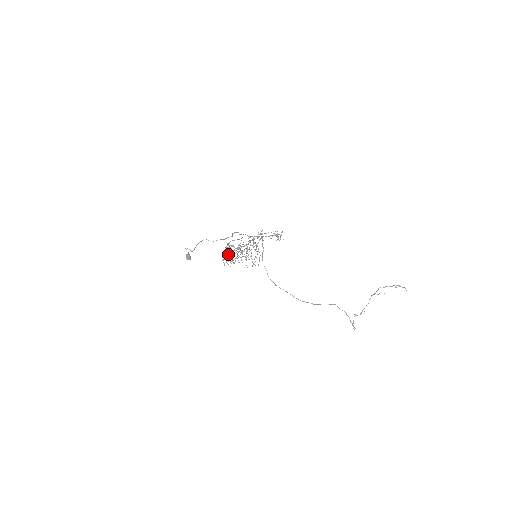
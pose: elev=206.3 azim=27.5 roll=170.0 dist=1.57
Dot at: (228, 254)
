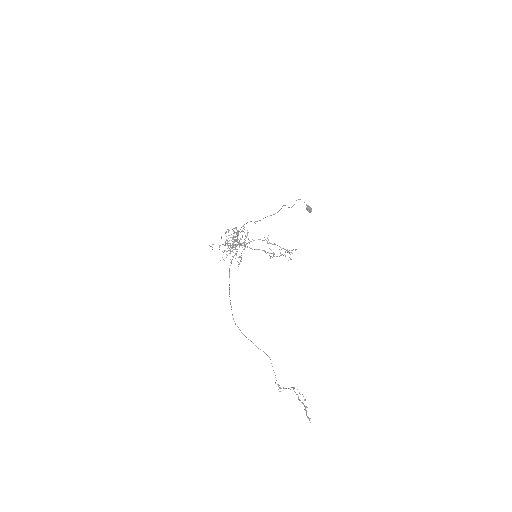
Dot at: (242, 236)
